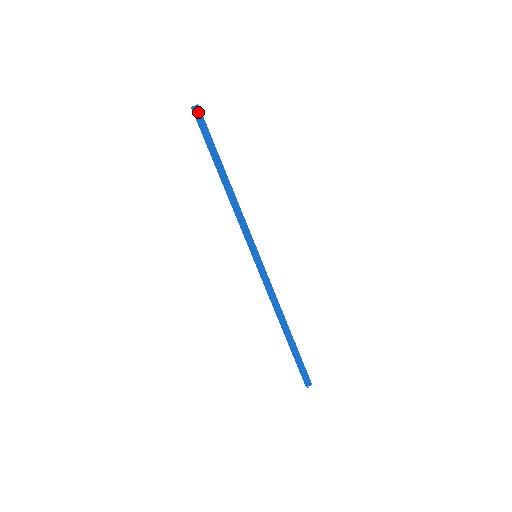
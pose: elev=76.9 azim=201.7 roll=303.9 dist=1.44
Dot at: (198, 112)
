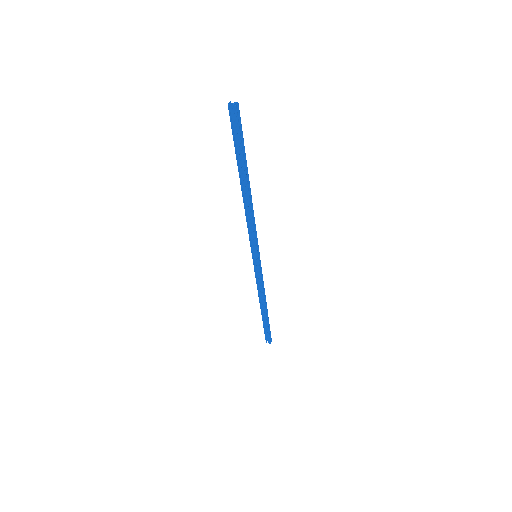
Dot at: (233, 113)
